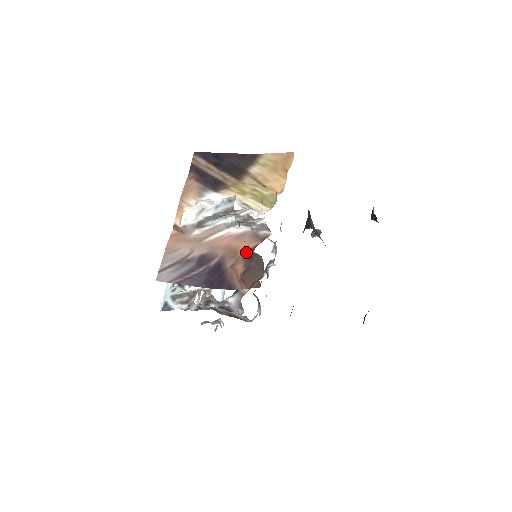
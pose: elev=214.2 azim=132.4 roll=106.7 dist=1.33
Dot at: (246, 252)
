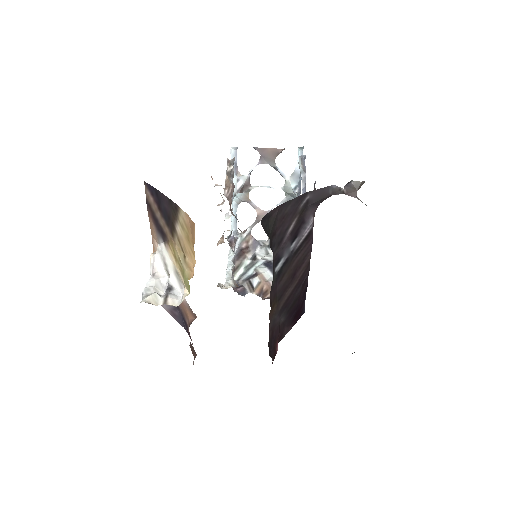
Dot at: occluded
